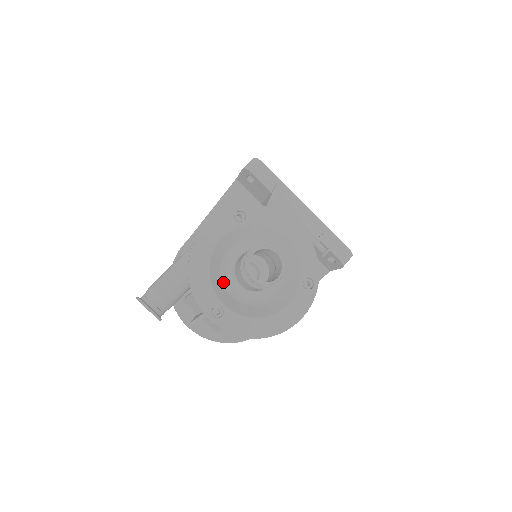
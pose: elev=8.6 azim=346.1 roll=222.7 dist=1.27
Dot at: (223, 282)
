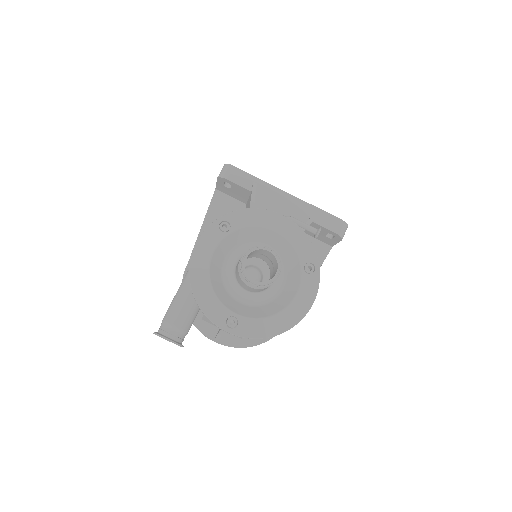
Dot at: (229, 293)
